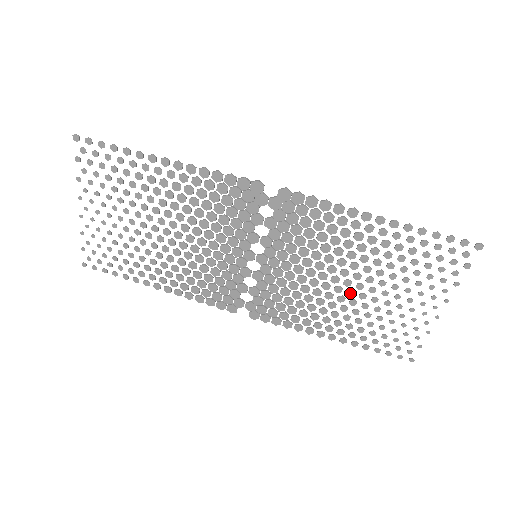
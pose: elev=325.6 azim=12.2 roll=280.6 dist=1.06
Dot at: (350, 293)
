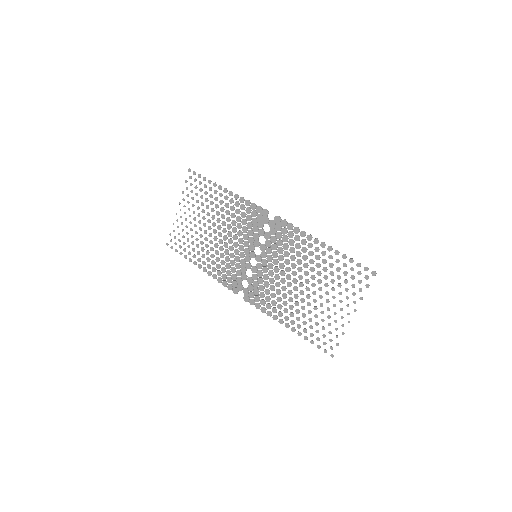
Dot at: (302, 293)
